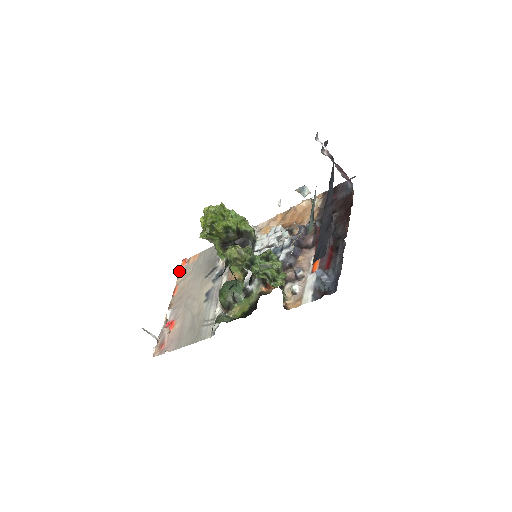
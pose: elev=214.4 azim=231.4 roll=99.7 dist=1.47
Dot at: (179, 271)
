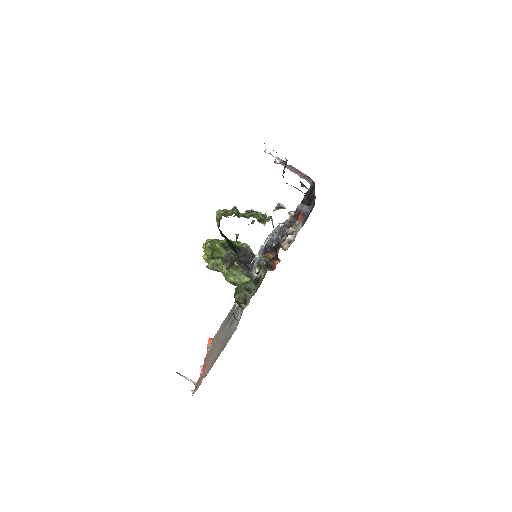
Dot at: (207, 347)
